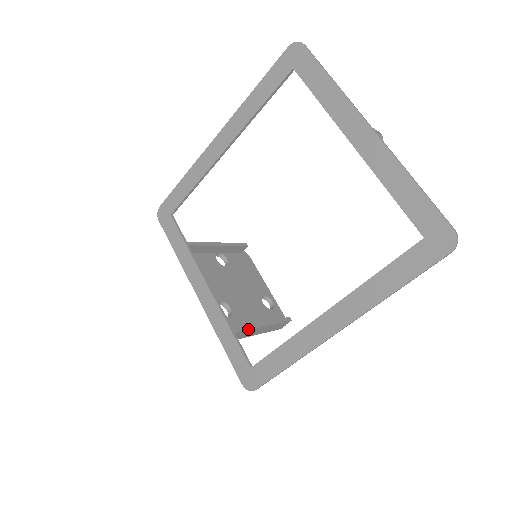
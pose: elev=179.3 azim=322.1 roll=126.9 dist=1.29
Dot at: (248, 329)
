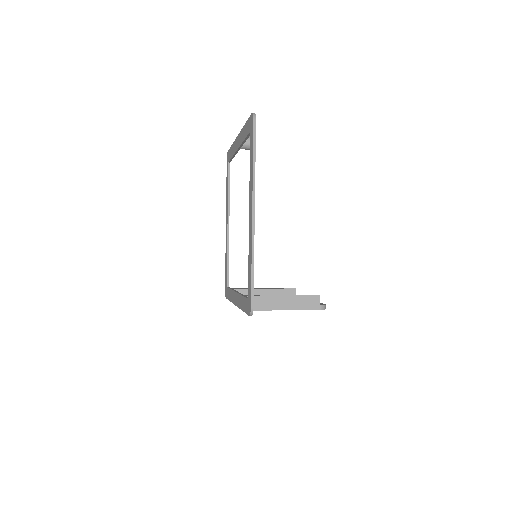
Dot at: (261, 295)
